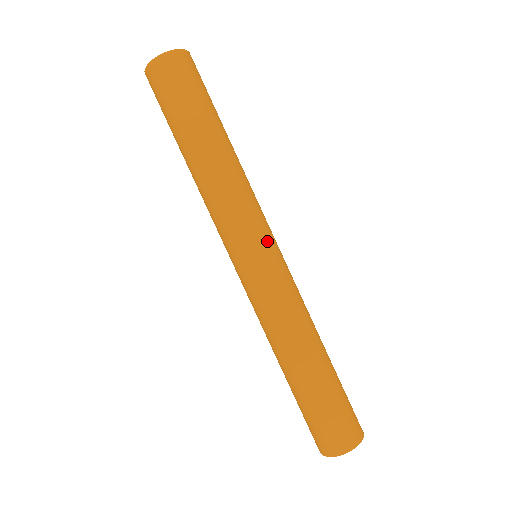
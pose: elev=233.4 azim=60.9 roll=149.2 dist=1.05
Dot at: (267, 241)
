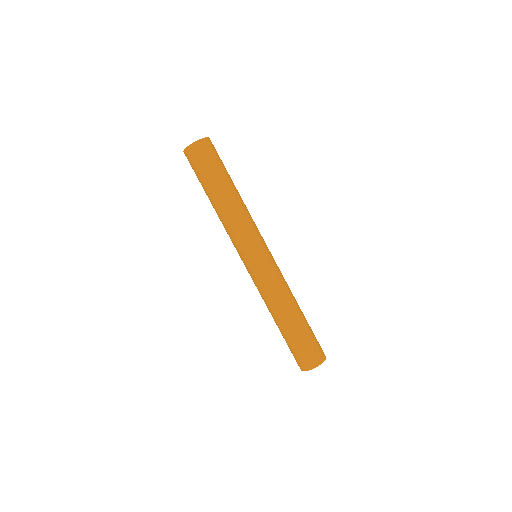
Dot at: (258, 250)
